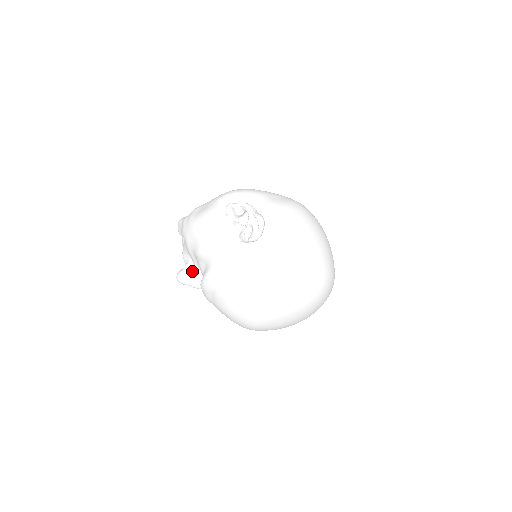
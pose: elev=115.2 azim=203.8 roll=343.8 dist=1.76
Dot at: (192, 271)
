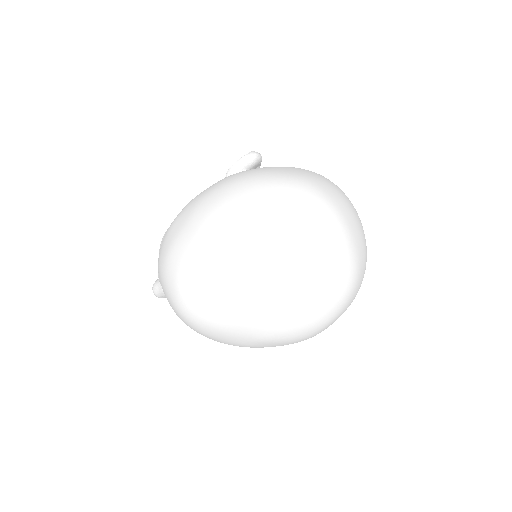
Dot at: occluded
